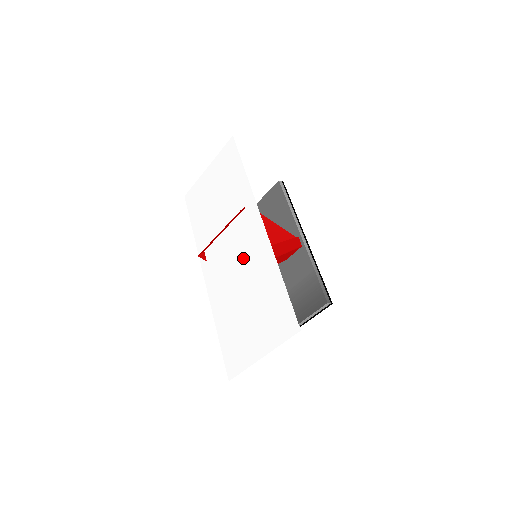
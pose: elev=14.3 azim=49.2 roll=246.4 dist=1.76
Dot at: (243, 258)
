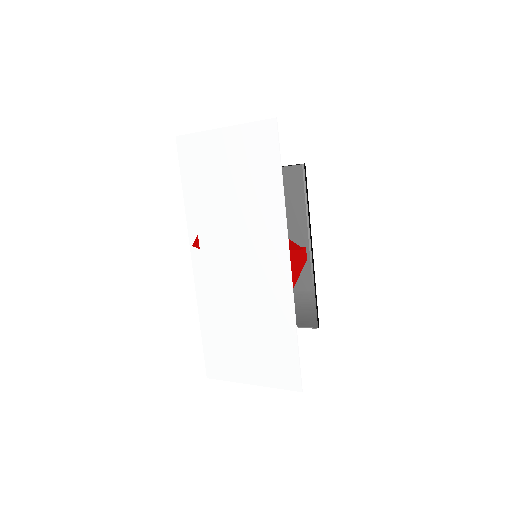
Dot at: (253, 284)
